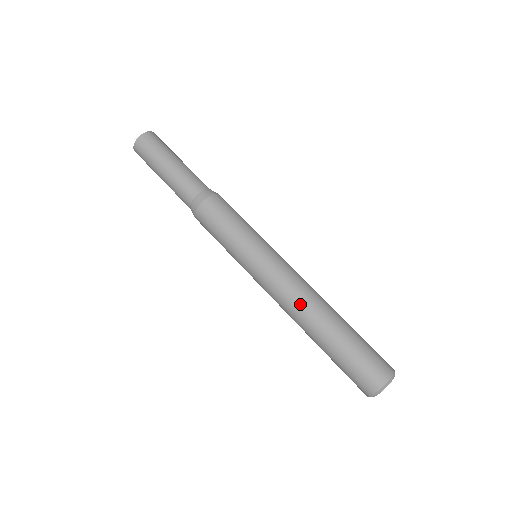
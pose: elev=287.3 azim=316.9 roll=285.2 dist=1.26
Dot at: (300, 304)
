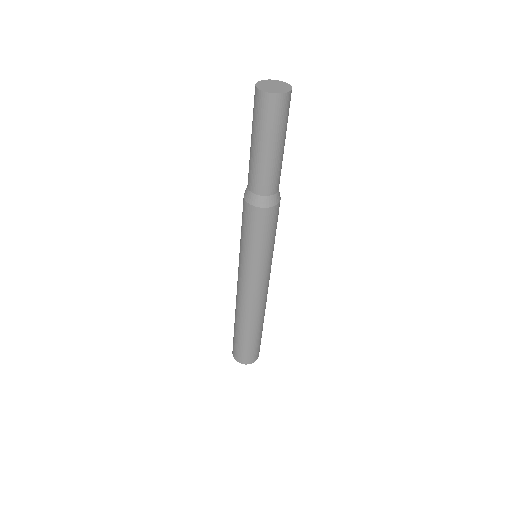
Dot at: (237, 303)
